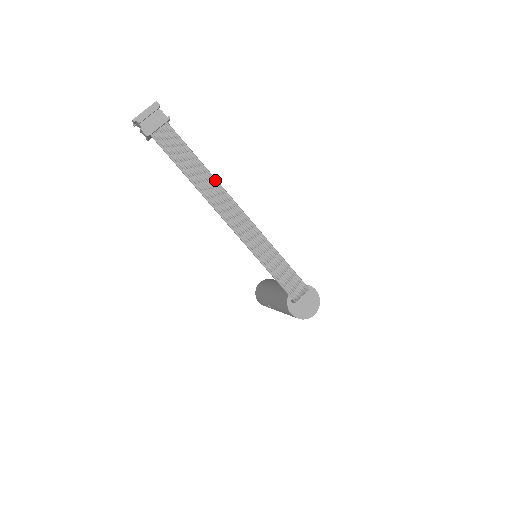
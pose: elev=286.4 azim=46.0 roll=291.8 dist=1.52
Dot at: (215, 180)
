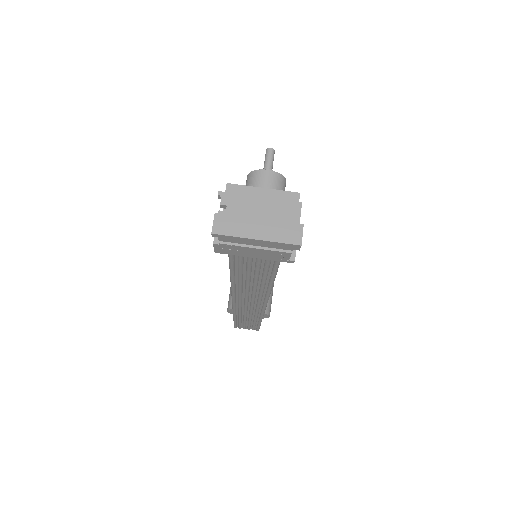
Dot at: (268, 294)
